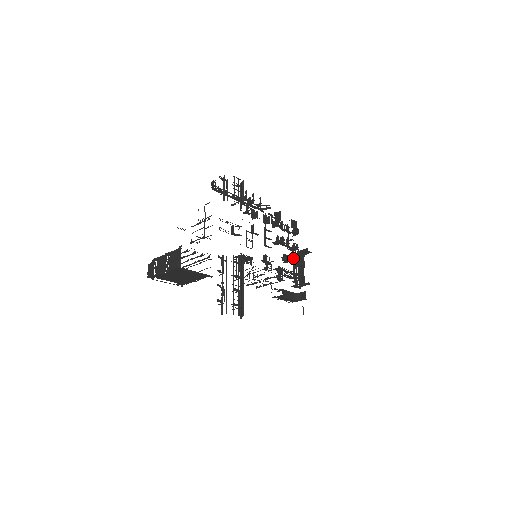
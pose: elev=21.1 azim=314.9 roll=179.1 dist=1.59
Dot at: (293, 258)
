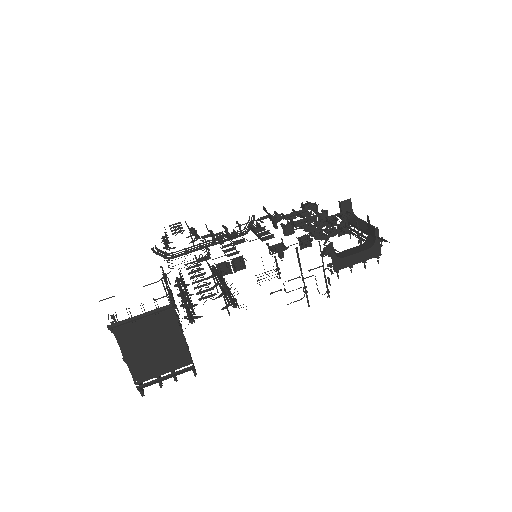
Dot at: (323, 221)
